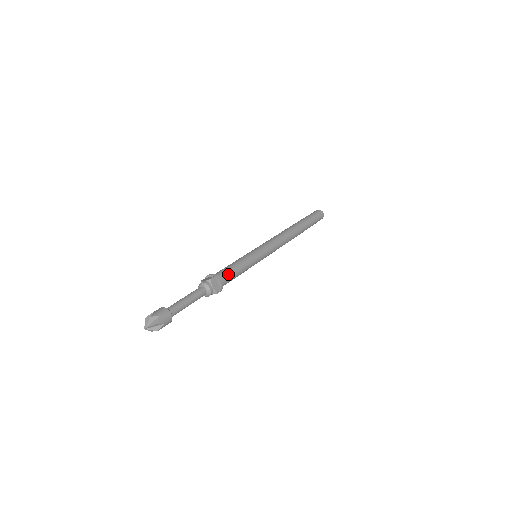
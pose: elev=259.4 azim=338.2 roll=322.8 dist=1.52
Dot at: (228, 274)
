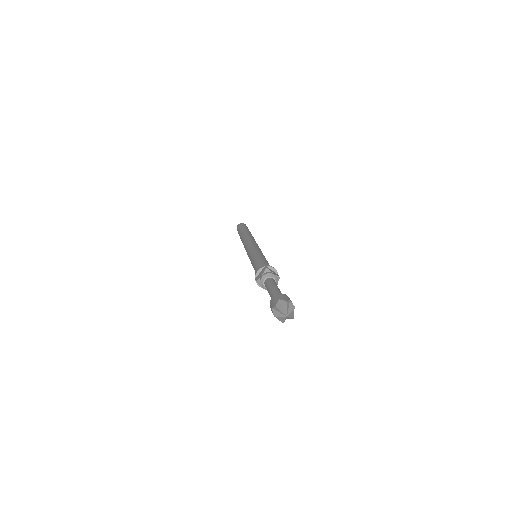
Dot at: occluded
